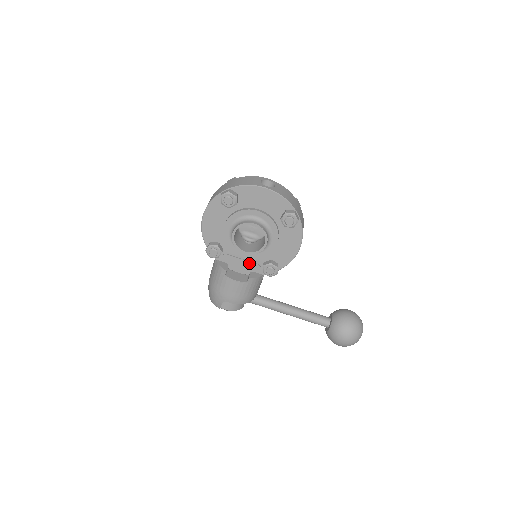
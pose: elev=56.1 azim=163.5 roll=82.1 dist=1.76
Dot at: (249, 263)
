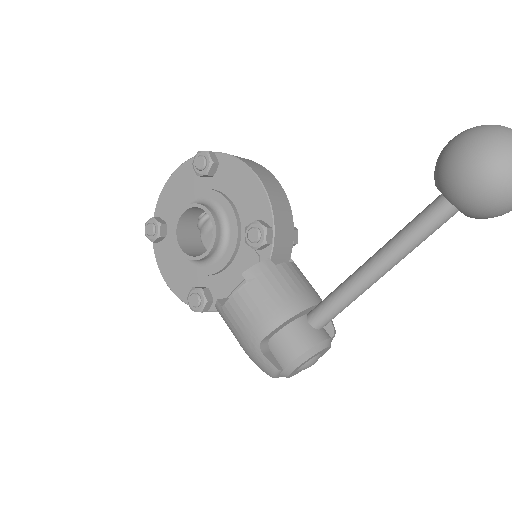
Dot at: (241, 265)
